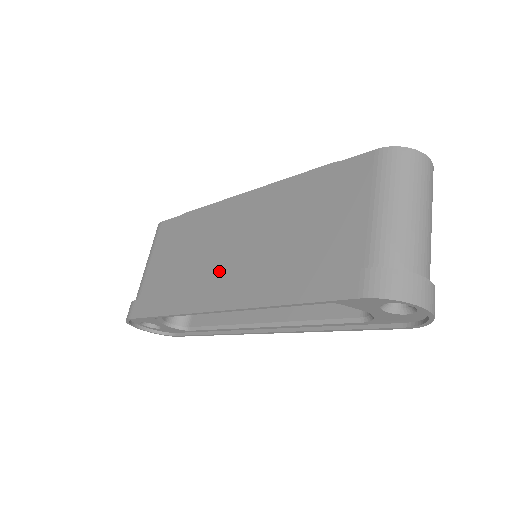
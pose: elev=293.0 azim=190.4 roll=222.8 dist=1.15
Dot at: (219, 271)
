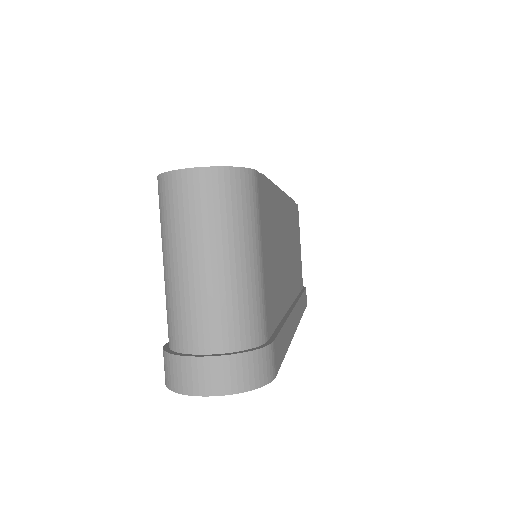
Dot at: occluded
